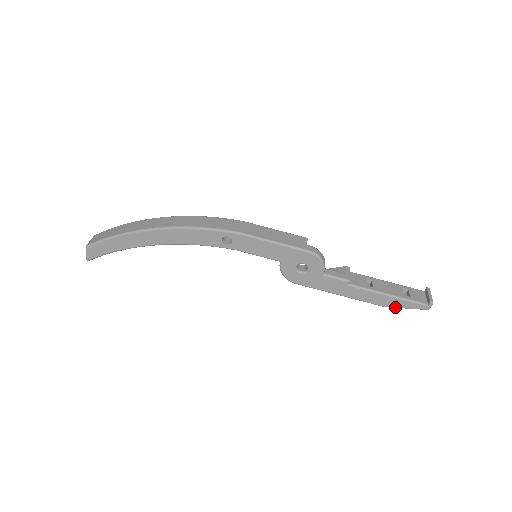
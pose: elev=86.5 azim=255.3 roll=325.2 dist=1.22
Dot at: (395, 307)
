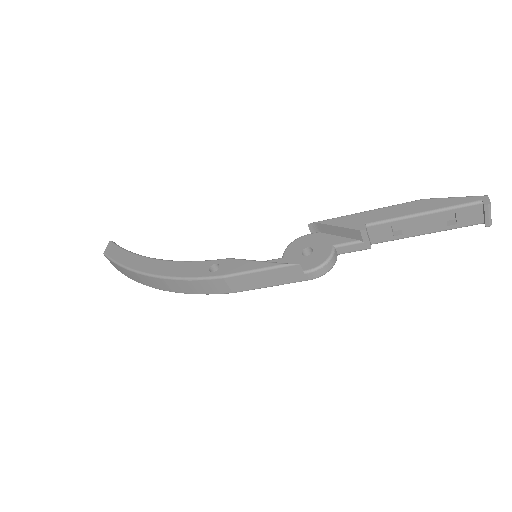
Dot at: occluded
